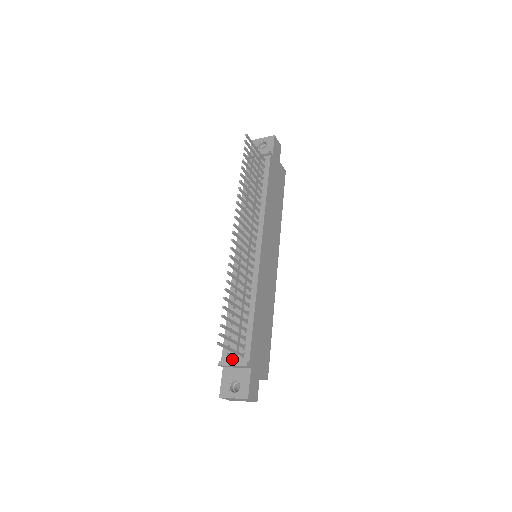
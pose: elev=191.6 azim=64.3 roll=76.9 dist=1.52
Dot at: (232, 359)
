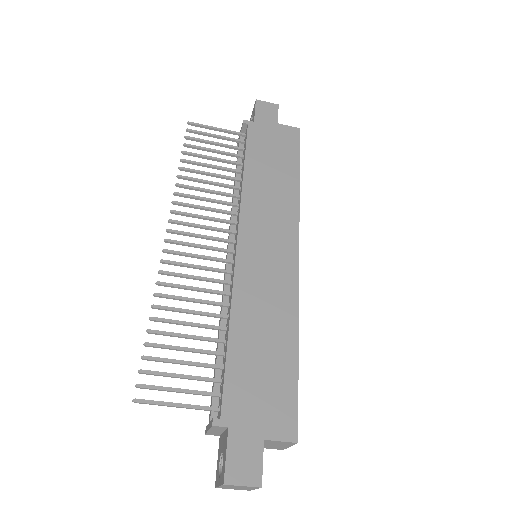
Dot at: (209, 420)
